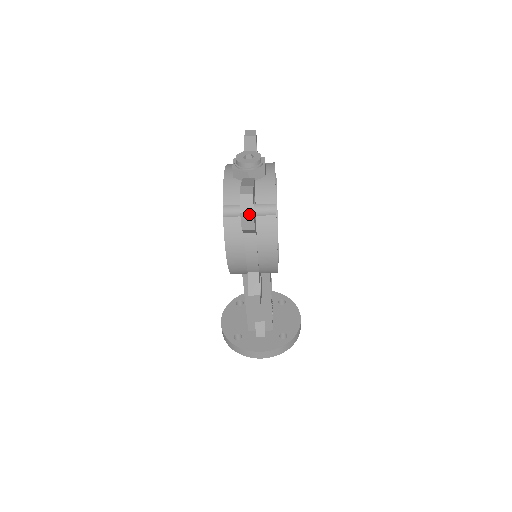
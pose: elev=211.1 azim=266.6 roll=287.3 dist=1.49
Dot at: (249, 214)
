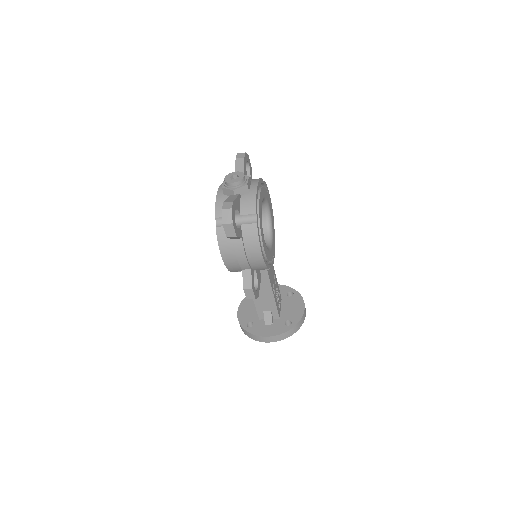
Dot at: (229, 224)
